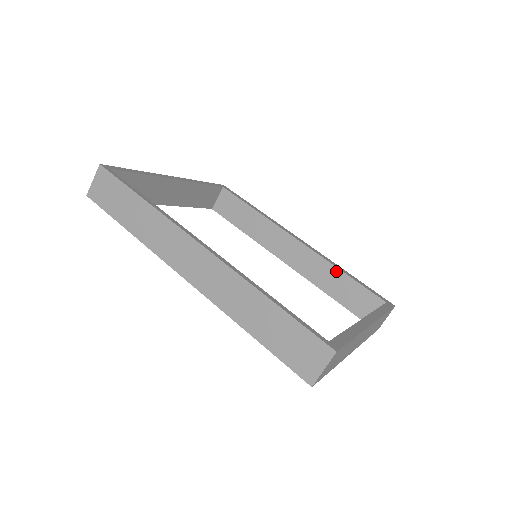
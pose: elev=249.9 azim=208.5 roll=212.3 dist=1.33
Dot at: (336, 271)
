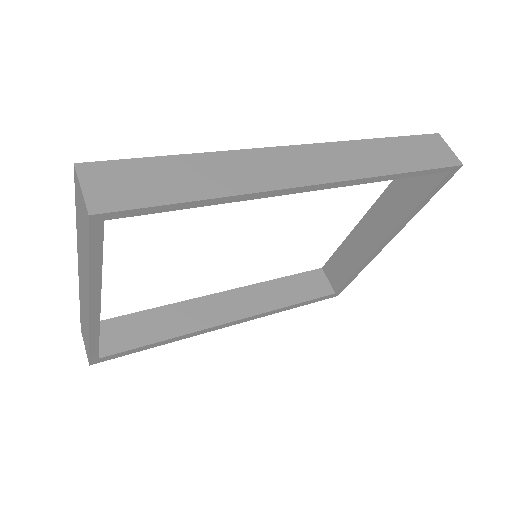
Dot at: (273, 283)
